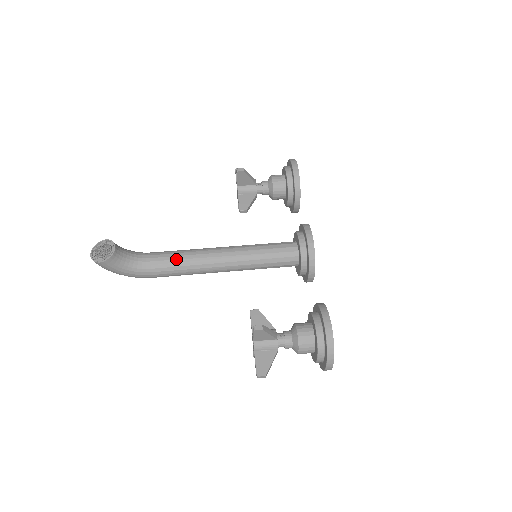
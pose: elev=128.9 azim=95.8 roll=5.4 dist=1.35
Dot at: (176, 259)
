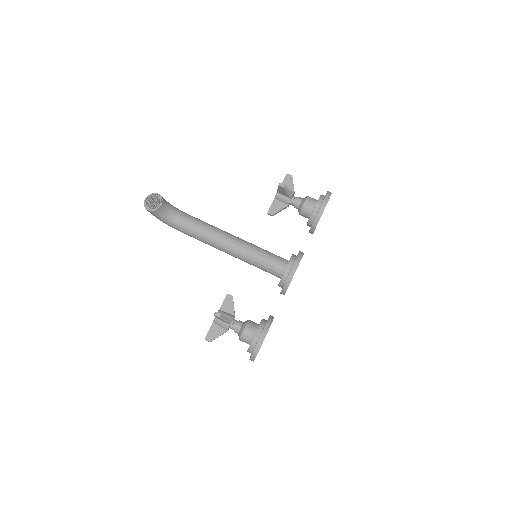
Dot at: (200, 230)
